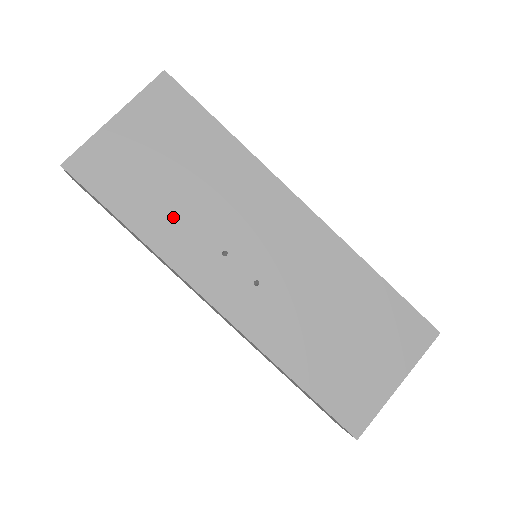
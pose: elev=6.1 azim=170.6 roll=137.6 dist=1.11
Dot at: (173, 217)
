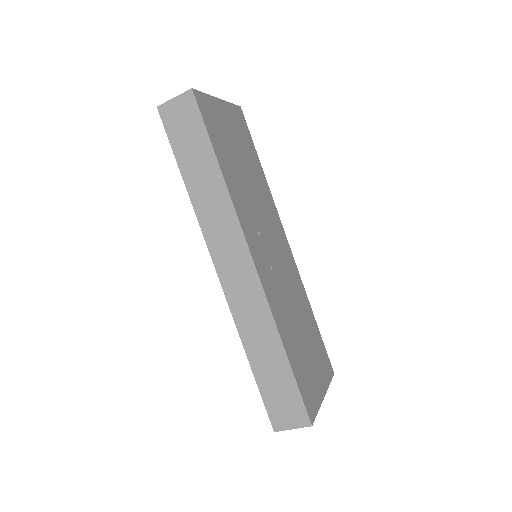
Dot at: (239, 185)
